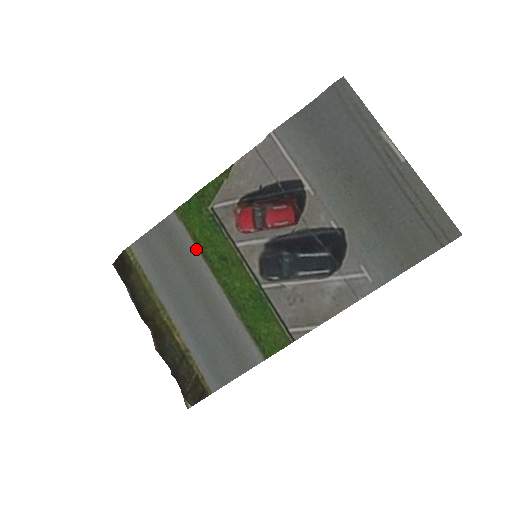
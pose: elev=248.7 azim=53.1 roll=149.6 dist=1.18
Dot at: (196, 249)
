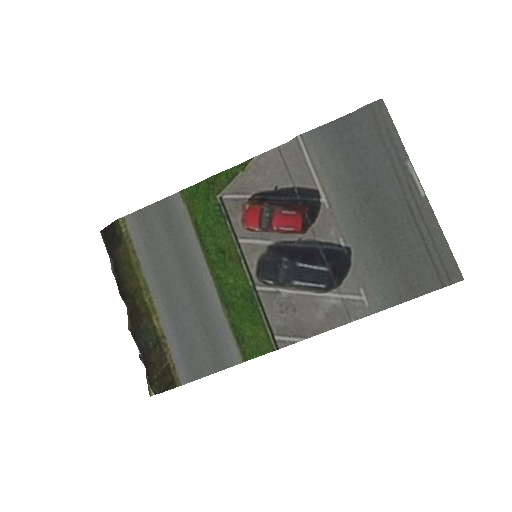
Dot at: (195, 235)
